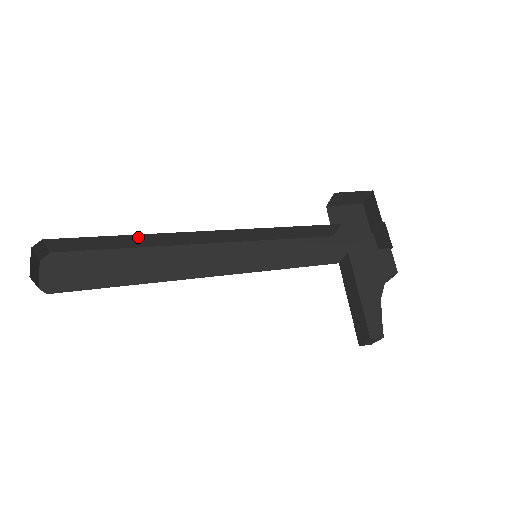
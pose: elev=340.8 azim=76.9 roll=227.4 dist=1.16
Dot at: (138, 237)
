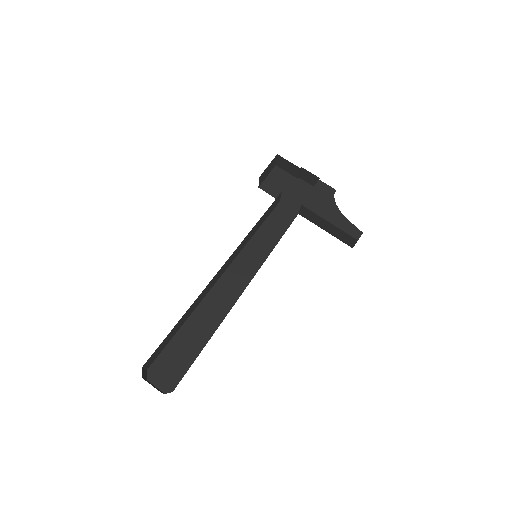
Dot at: (187, 312)
